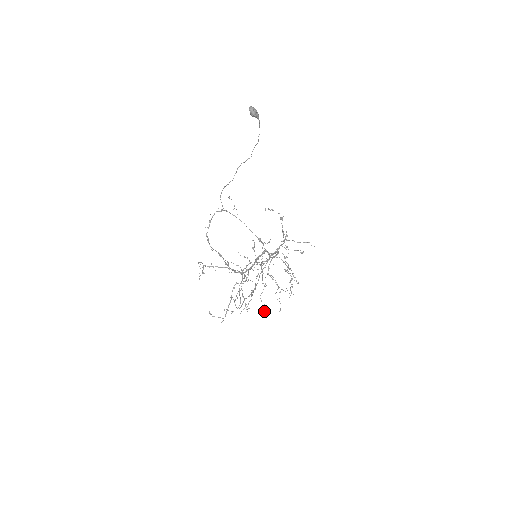
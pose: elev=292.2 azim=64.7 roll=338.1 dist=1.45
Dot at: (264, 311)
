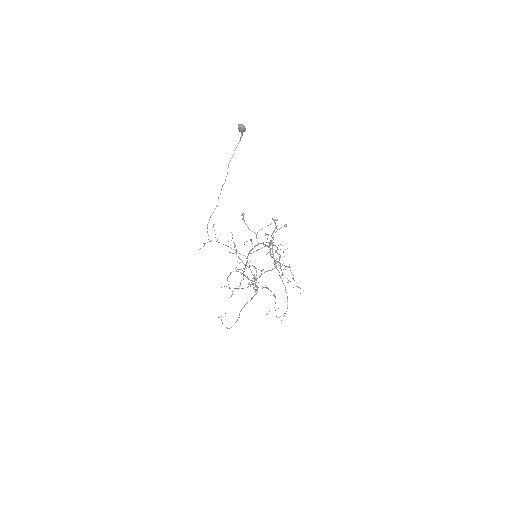
Dot at: (293, 287)
